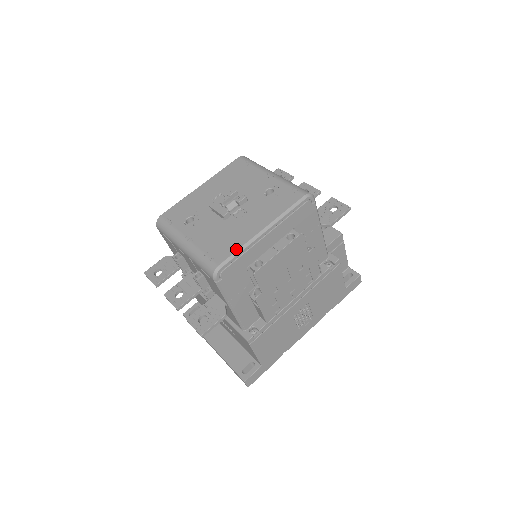
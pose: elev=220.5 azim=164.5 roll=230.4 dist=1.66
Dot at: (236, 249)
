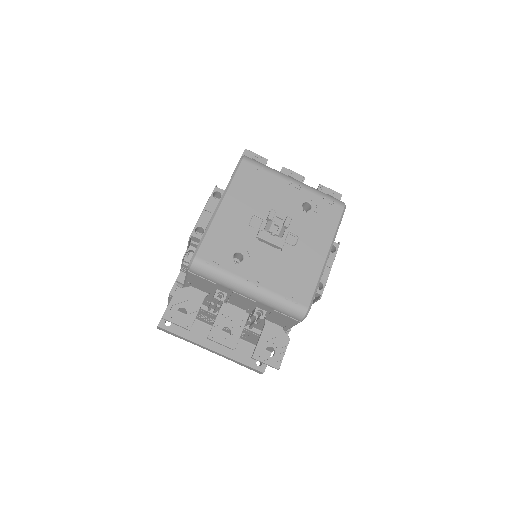
Dot at: (315, 284)
